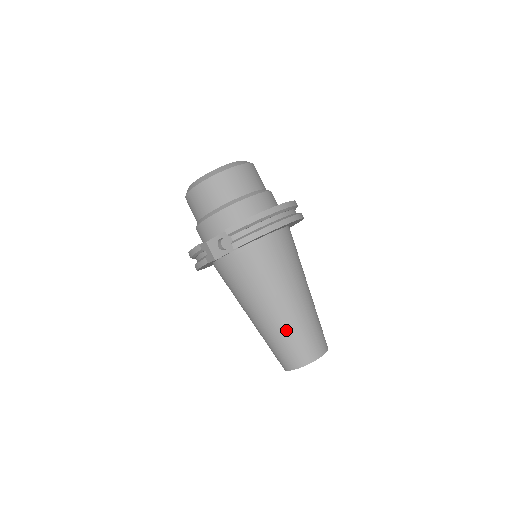
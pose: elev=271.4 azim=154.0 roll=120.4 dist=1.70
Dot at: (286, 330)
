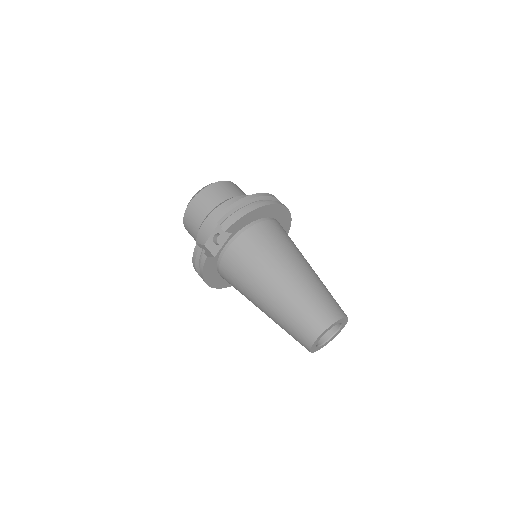
Dot at: (295, 299)
